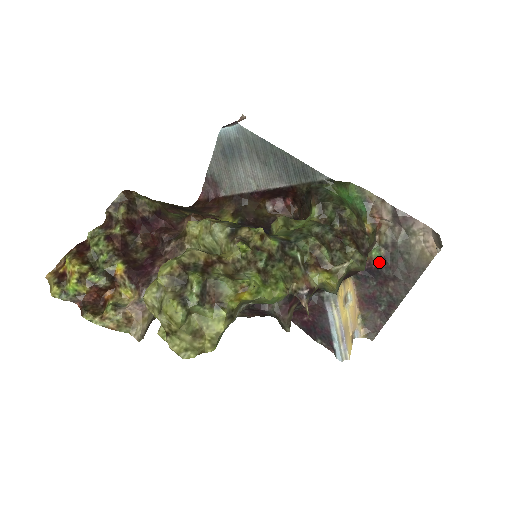
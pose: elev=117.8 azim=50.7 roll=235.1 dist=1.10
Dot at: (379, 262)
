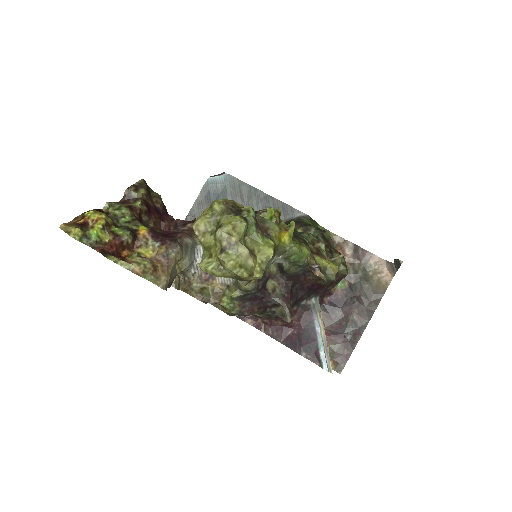
Dot at: (344, 292)
